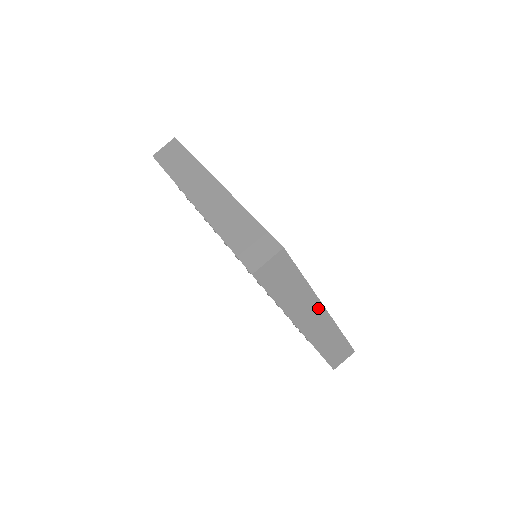
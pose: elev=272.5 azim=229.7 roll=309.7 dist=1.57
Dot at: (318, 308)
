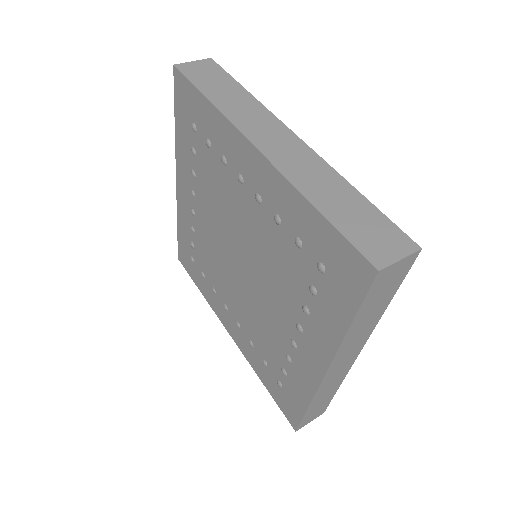
Dot at: (359, 347)
